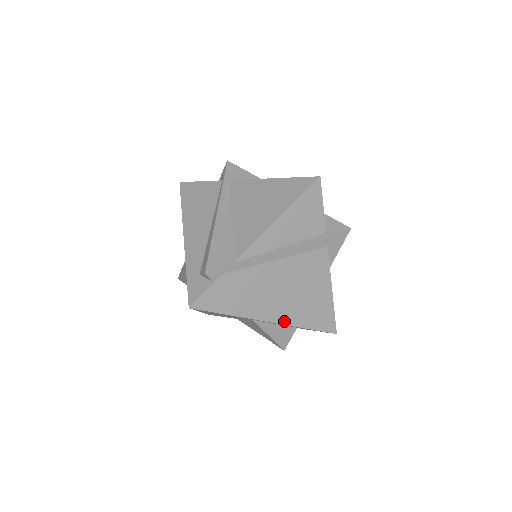
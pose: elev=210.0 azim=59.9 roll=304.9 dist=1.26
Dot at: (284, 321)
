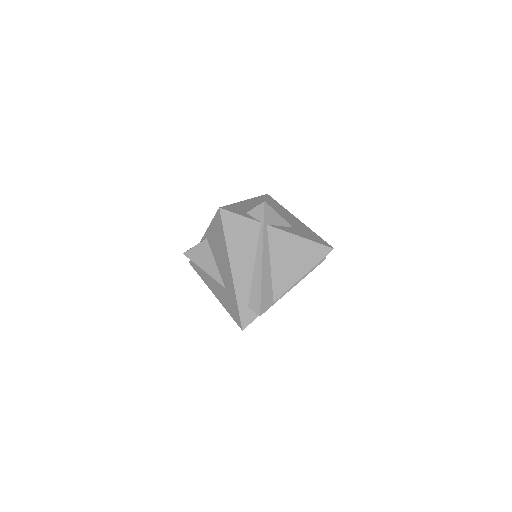
Dot at: occluded
